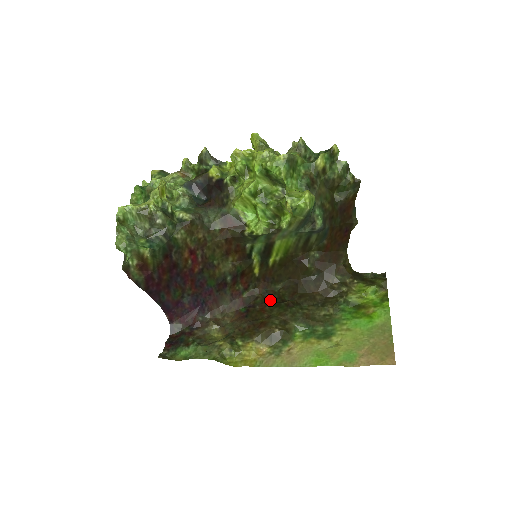
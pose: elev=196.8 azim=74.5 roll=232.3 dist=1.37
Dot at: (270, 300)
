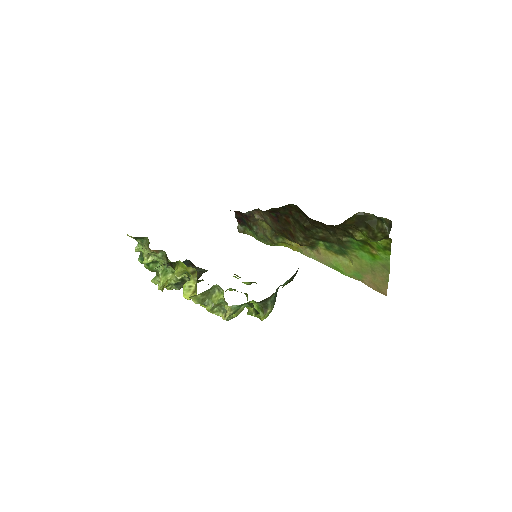
Dot at: (290, 213)
